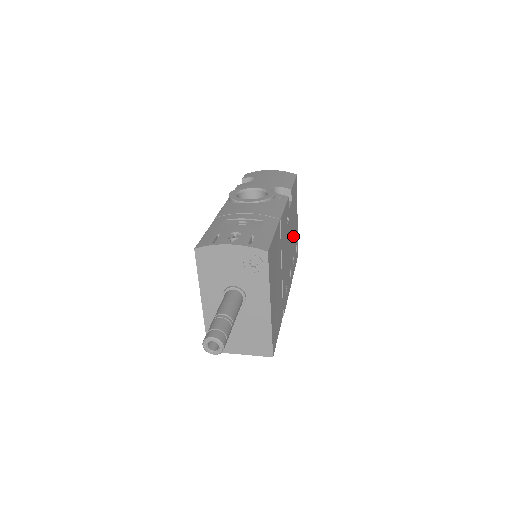
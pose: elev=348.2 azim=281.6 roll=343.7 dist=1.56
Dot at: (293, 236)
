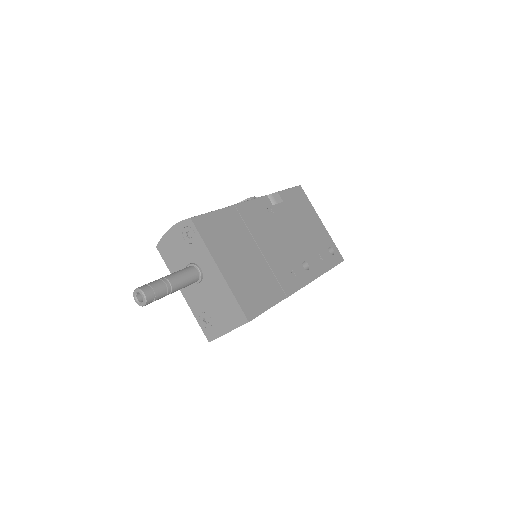
Dot at: (308, 235)
